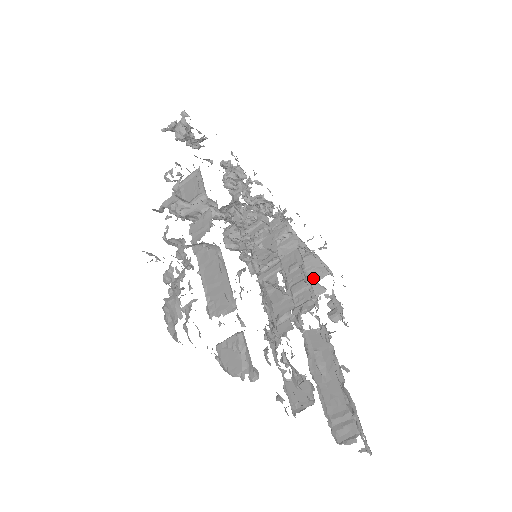
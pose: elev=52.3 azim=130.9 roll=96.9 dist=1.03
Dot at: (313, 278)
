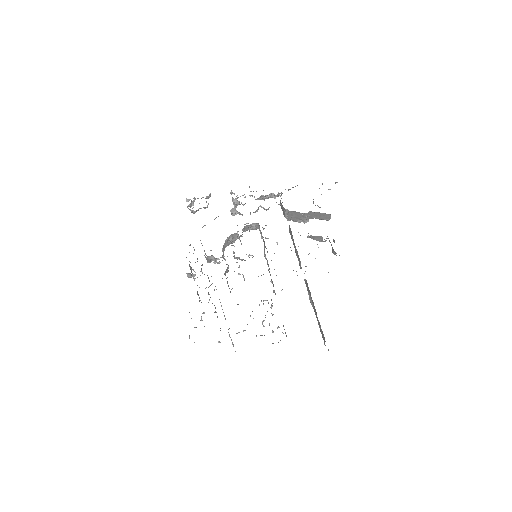
Dot at: (326, 220)
